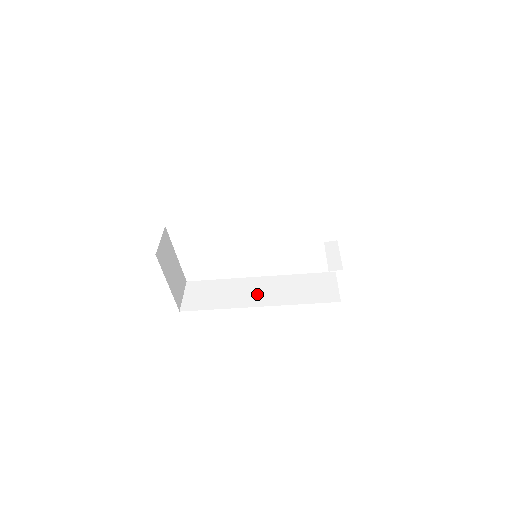
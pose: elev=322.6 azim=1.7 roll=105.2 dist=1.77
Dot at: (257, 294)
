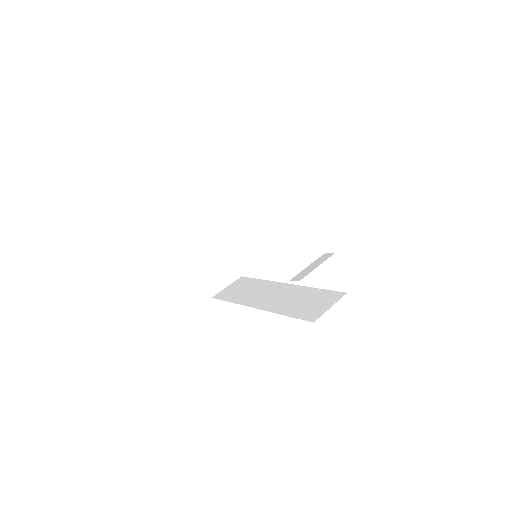
Dot at: (267, 297)
